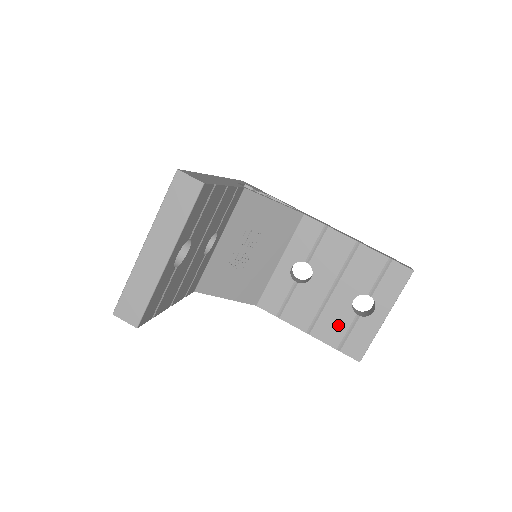
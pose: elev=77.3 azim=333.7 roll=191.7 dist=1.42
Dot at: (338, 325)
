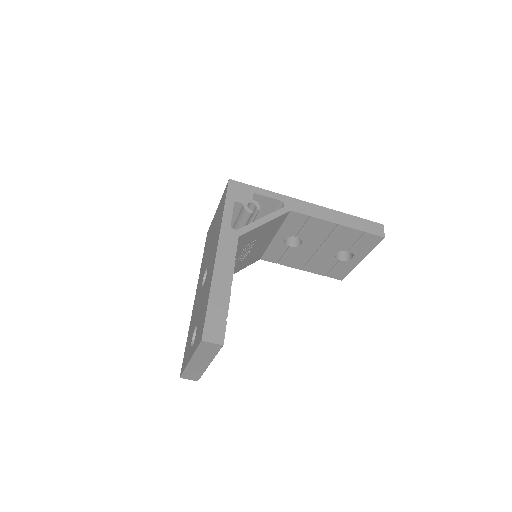
Dot at: (325, 266)
